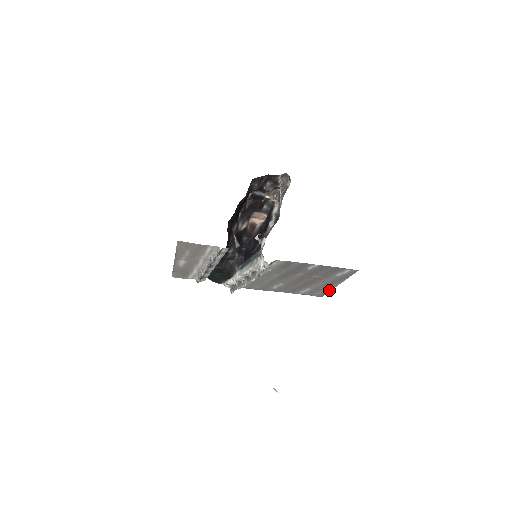
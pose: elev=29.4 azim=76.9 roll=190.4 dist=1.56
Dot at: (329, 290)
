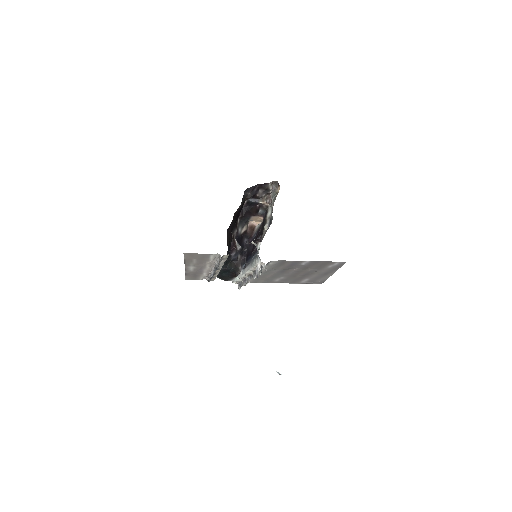
Dot at: (326, 278)
